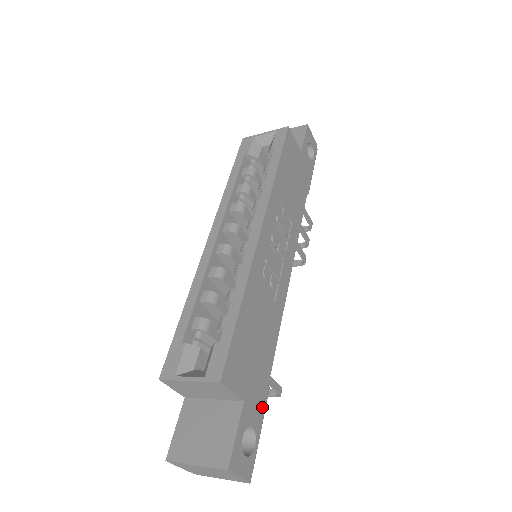
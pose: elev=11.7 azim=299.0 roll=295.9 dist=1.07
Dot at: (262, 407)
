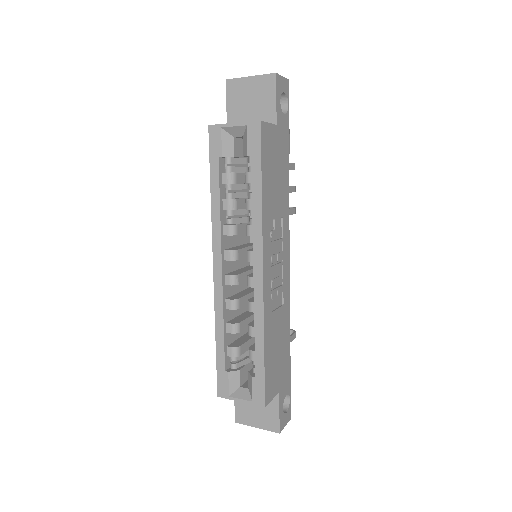
Dot at: (289, 376)
